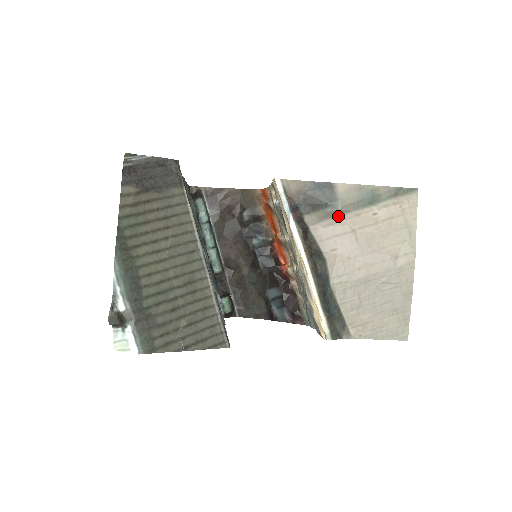
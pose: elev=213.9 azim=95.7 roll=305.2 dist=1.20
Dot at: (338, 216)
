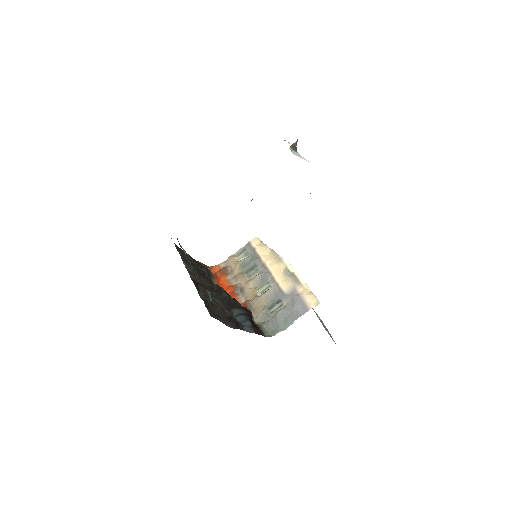
Dot at: occluded
